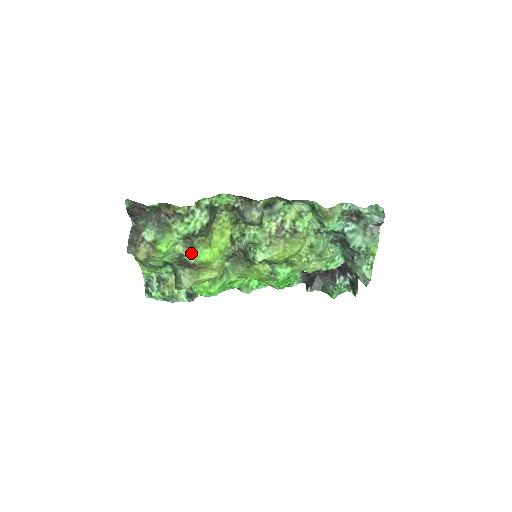
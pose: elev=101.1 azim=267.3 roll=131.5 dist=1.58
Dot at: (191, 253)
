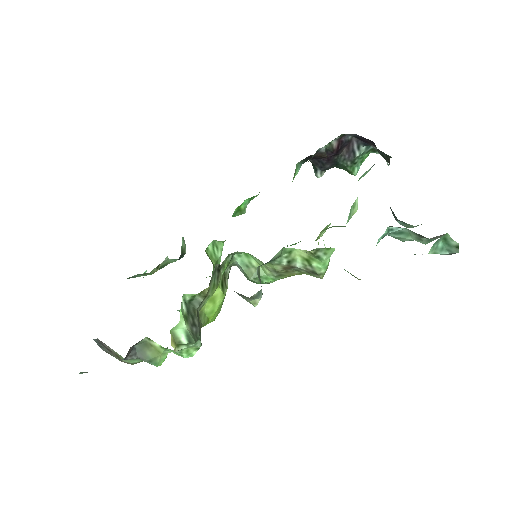
Dot at: occluded
